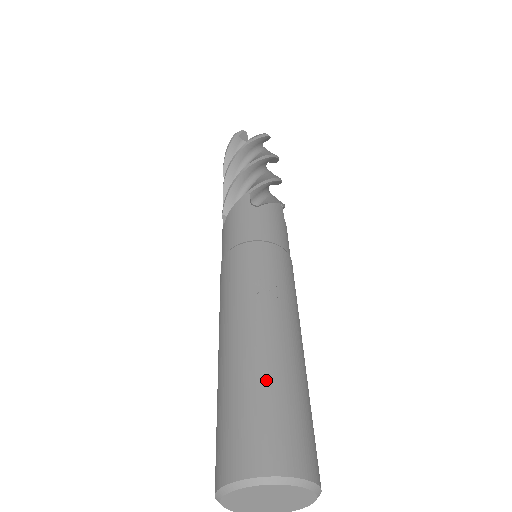
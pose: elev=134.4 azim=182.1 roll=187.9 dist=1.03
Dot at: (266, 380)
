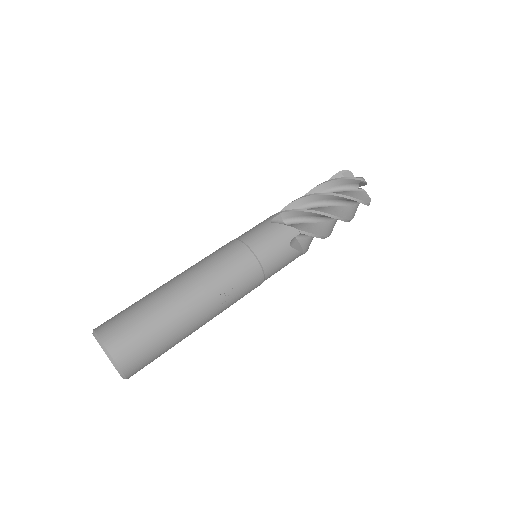
Dot at: (166, 331)
